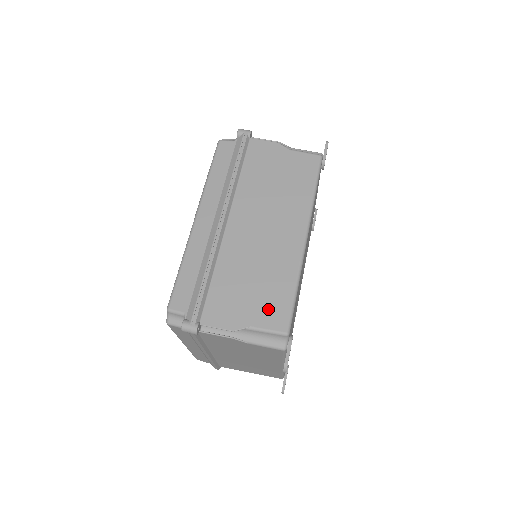
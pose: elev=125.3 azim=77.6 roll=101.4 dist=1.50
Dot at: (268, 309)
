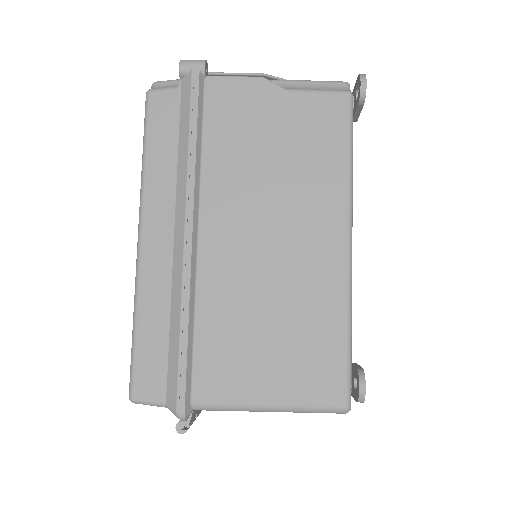
Dot at: occluded
